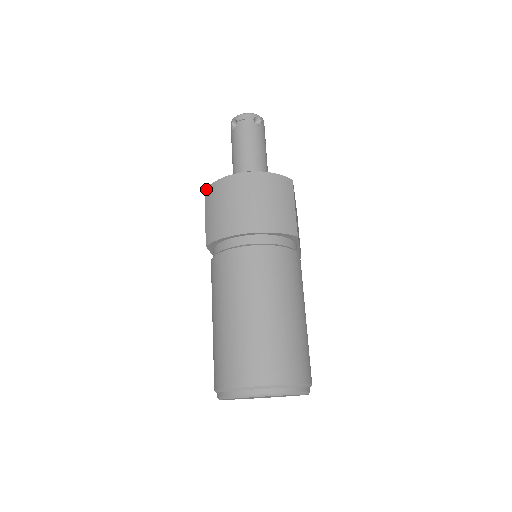
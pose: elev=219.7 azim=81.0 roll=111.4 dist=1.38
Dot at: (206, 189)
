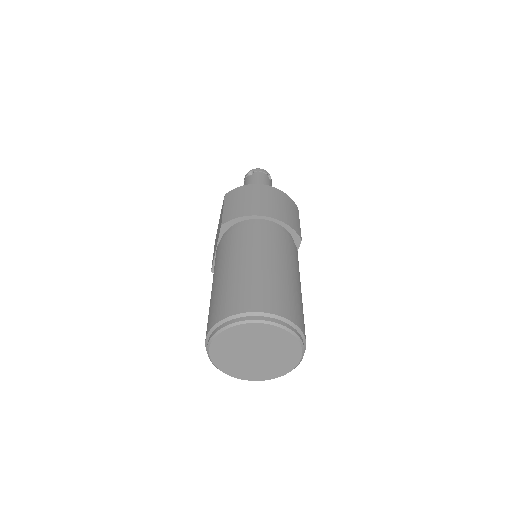
Dot at: (227, 193)
